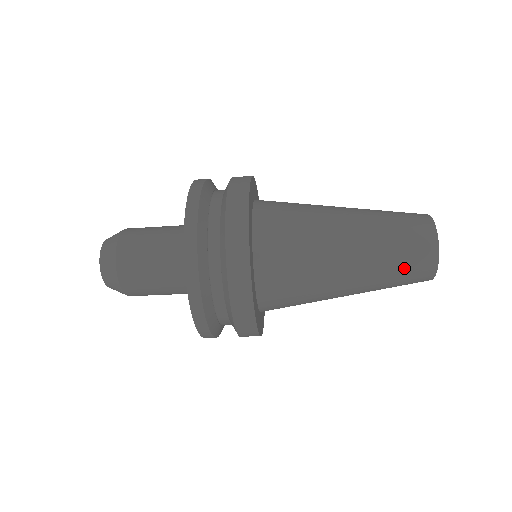
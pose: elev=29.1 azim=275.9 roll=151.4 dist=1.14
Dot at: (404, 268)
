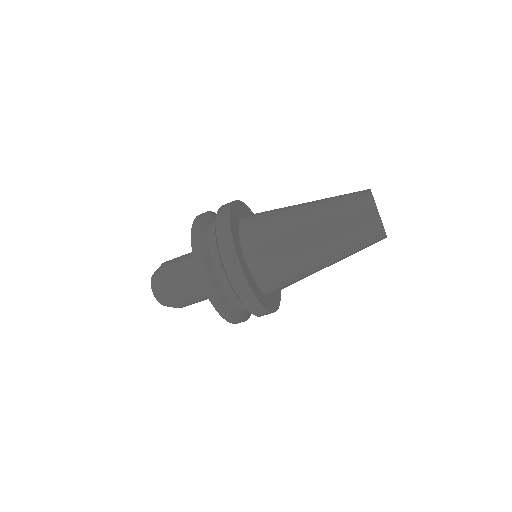
Dot at: (352, 221)
